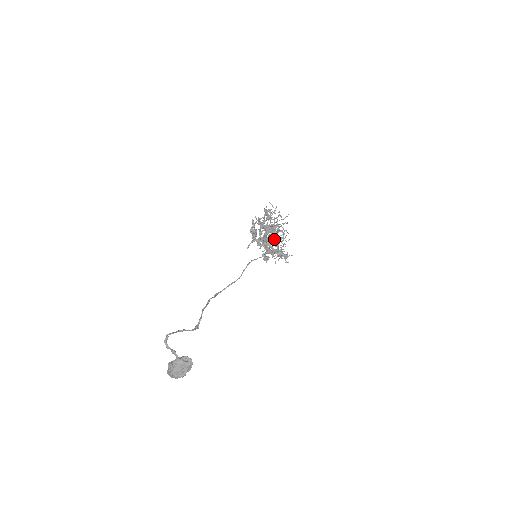
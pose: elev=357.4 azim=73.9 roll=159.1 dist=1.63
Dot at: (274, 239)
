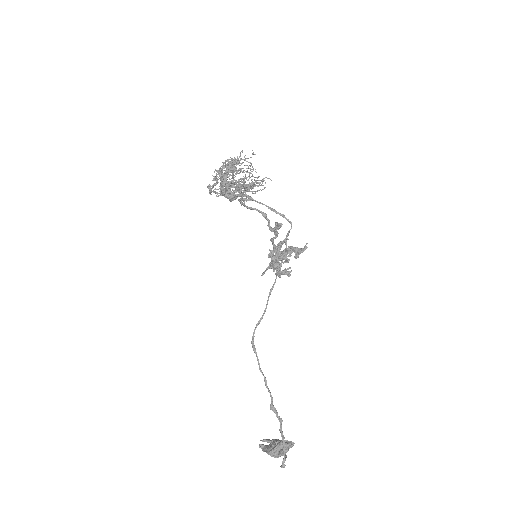
Dot at: (295, 253)
